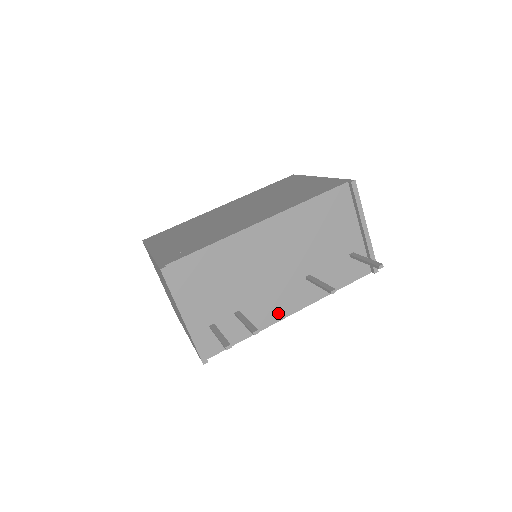
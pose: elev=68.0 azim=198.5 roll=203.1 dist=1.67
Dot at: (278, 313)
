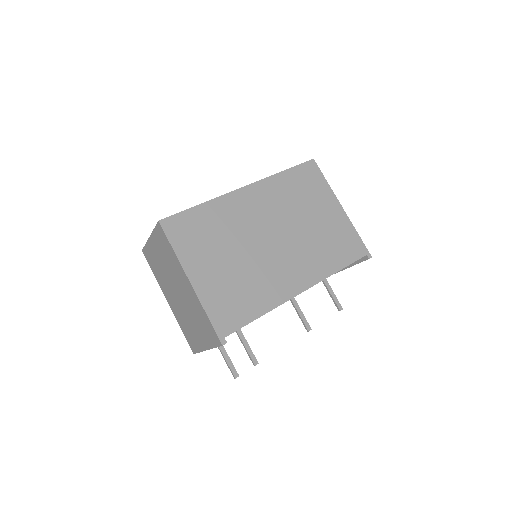
Dot at: occluded
